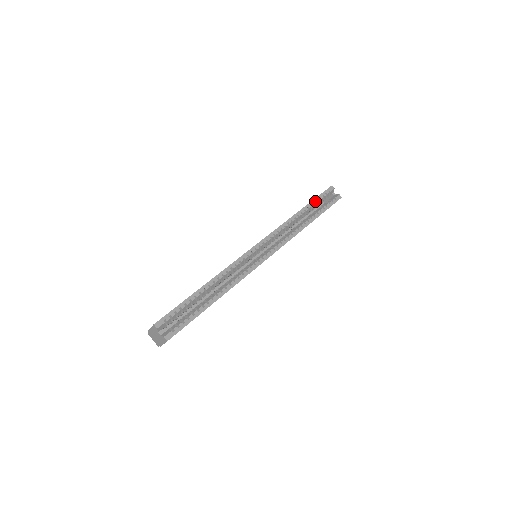
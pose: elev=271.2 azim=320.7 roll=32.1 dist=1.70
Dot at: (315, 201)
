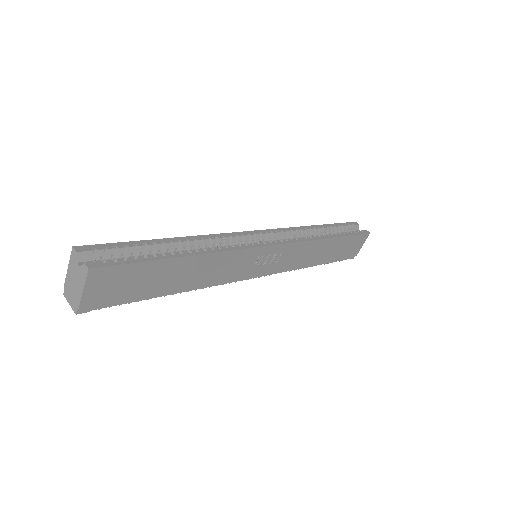
Dot at: (335, 225)
